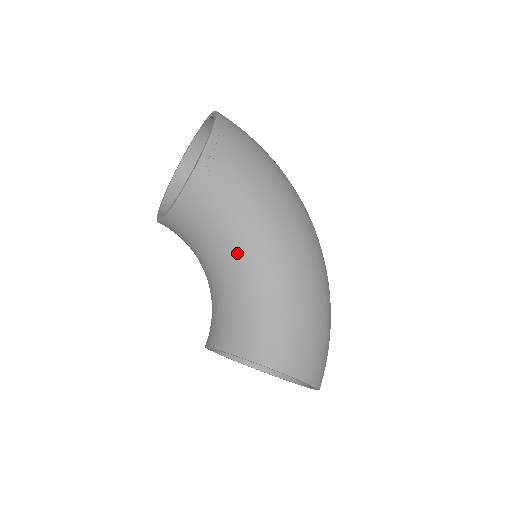
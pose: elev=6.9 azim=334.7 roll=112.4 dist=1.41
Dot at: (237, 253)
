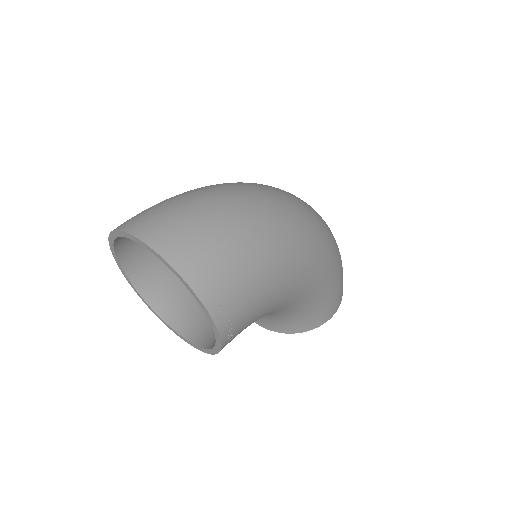
Dot at: occluded
